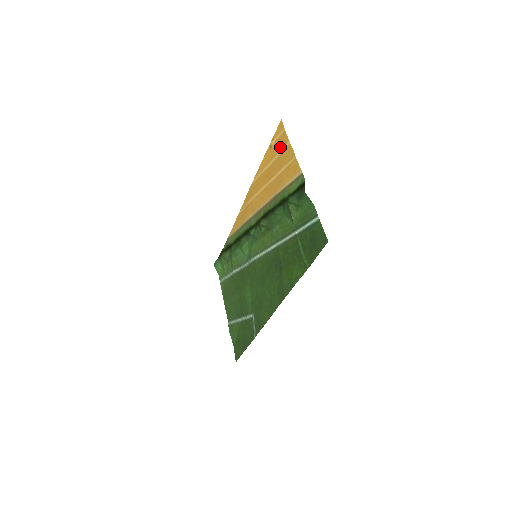
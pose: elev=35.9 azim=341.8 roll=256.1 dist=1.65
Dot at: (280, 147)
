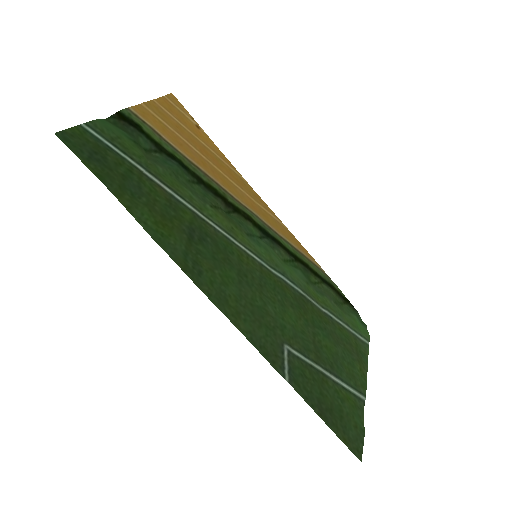
Dot at: (175, 115)
